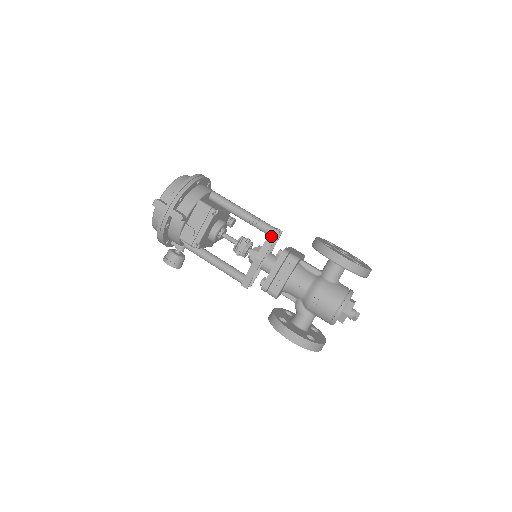
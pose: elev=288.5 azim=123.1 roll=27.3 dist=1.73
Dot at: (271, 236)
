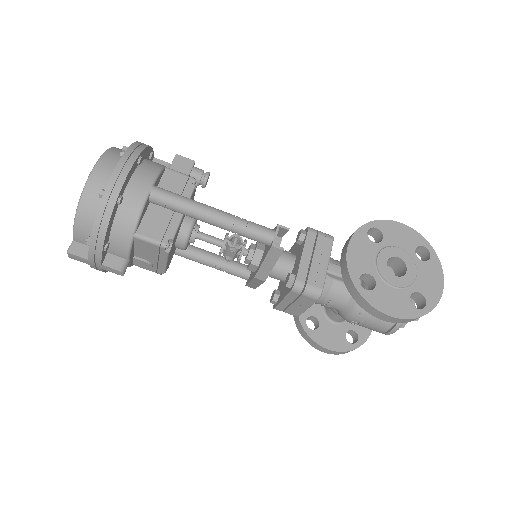
Dot at: (271, 255)
